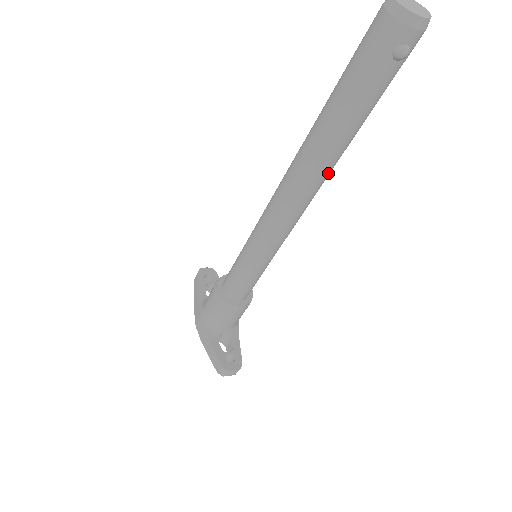
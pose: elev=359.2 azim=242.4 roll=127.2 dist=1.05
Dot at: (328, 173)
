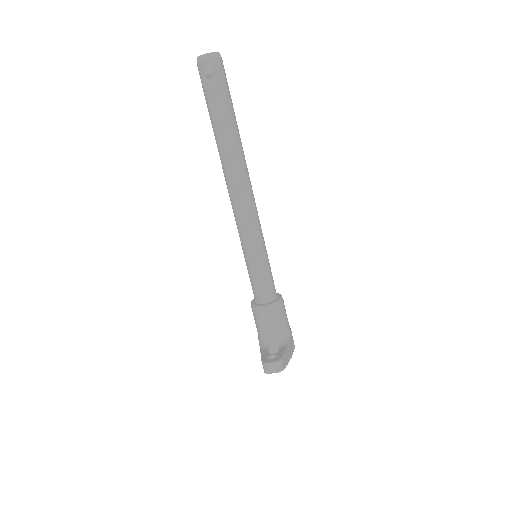
Dot at: (236, 160)
